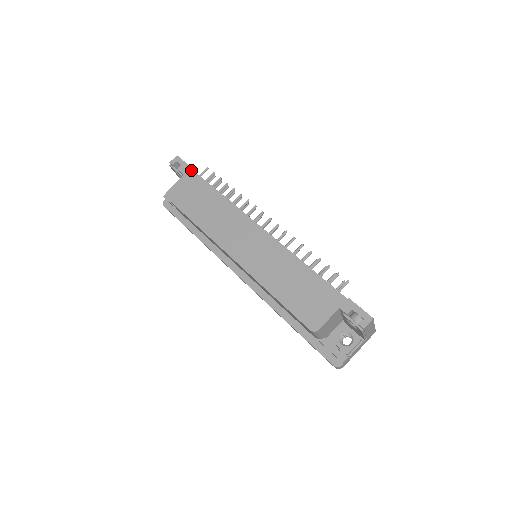
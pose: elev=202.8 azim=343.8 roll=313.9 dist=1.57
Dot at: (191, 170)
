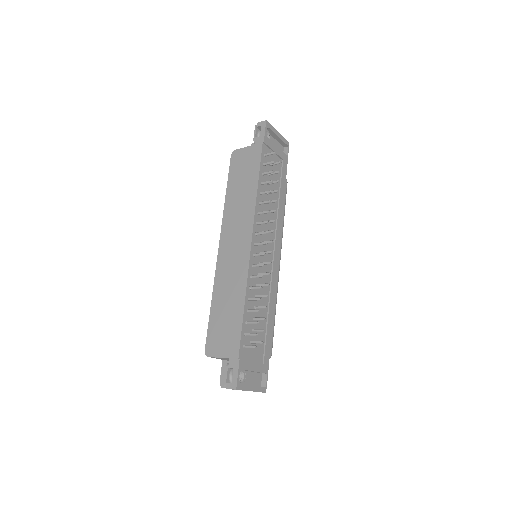
Dot at: (261, 145)
